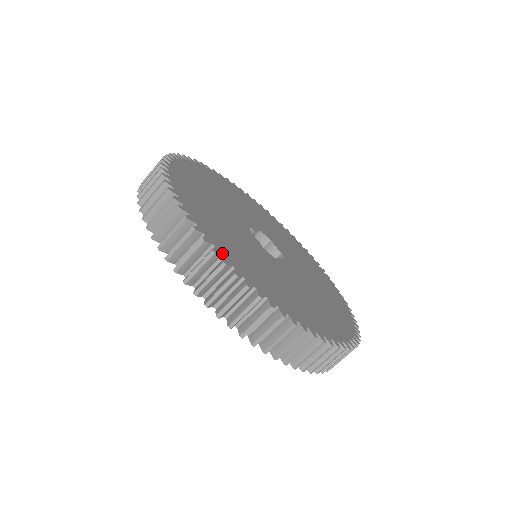
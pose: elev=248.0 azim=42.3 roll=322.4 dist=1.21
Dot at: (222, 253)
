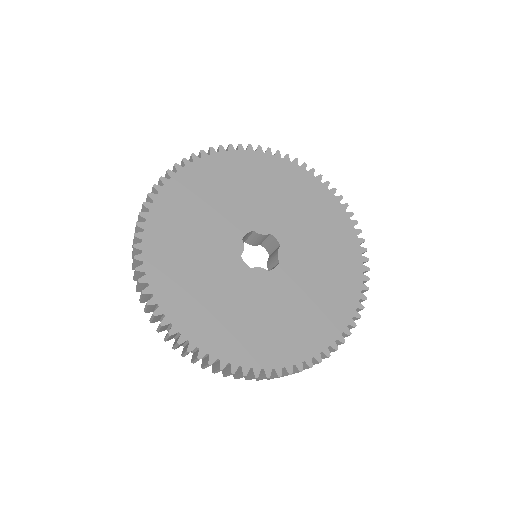
Dot at: (281, 365)
